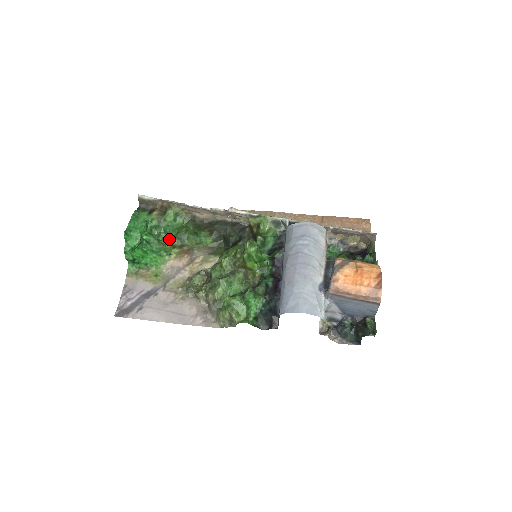
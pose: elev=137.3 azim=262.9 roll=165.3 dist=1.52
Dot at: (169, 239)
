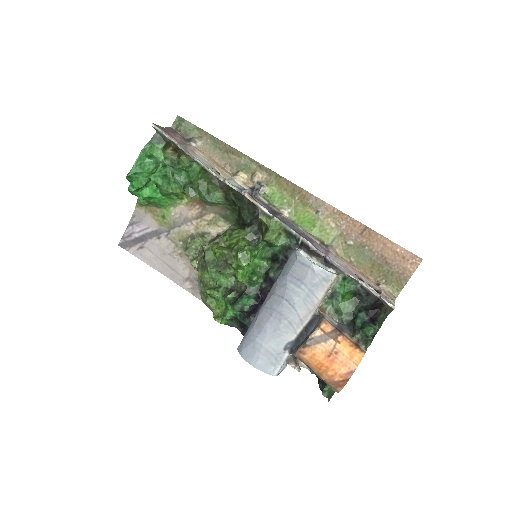
Dot at: (181, 185)
